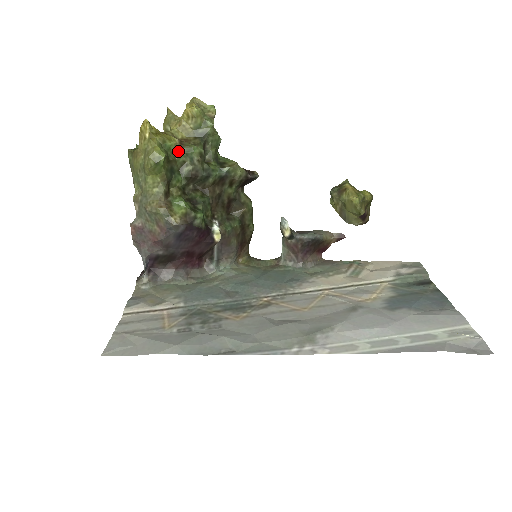
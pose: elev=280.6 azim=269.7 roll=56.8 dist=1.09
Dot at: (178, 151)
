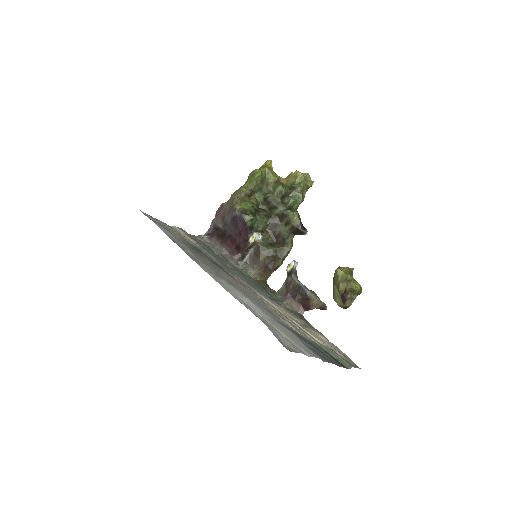
Dot at: (272, 183)
